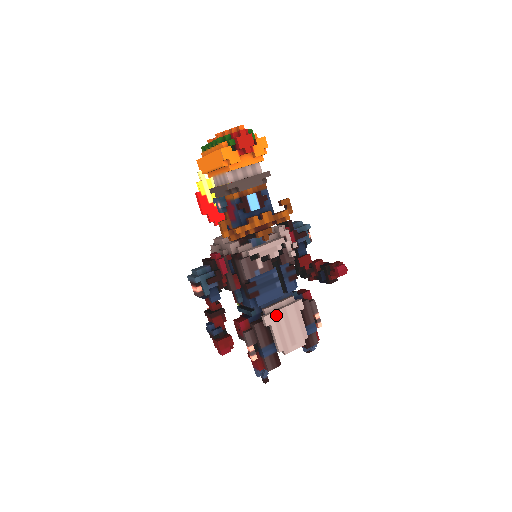
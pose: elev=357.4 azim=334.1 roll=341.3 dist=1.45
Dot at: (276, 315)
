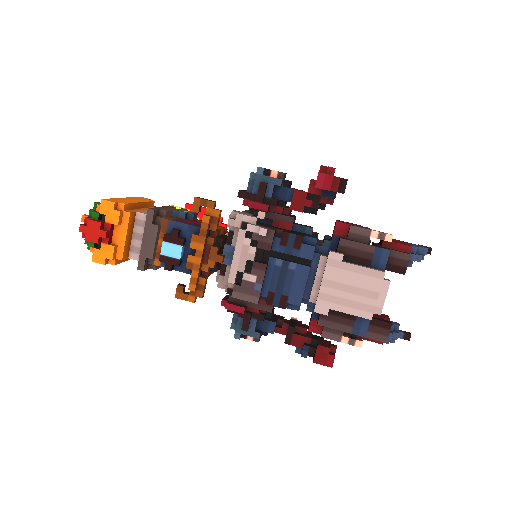
Dot at: (323, 296)
